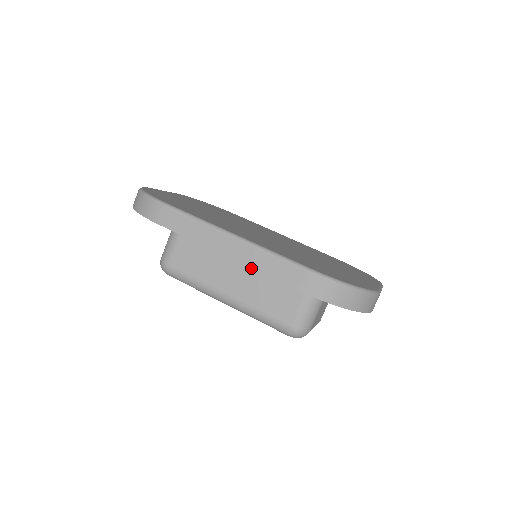
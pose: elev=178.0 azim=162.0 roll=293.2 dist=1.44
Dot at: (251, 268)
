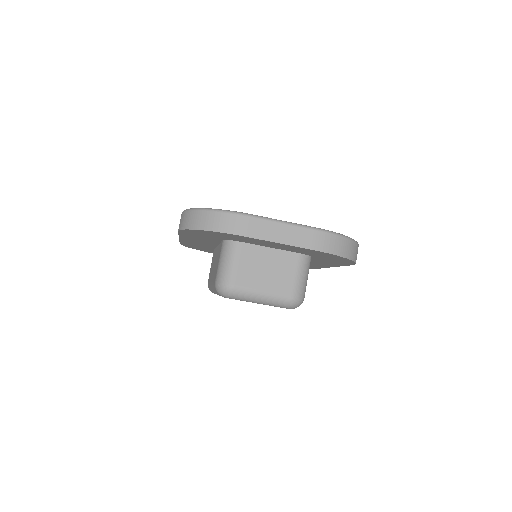
Dot at: occluded
